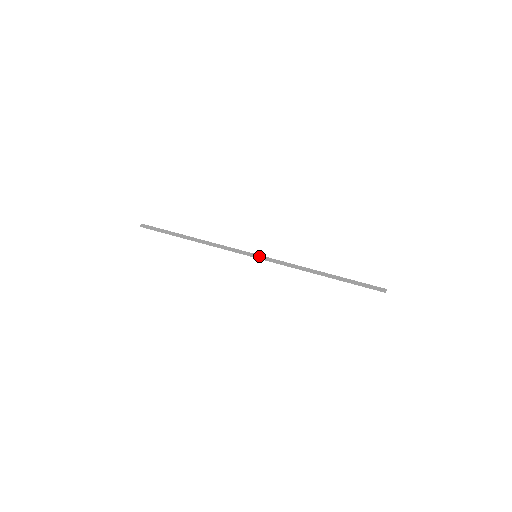
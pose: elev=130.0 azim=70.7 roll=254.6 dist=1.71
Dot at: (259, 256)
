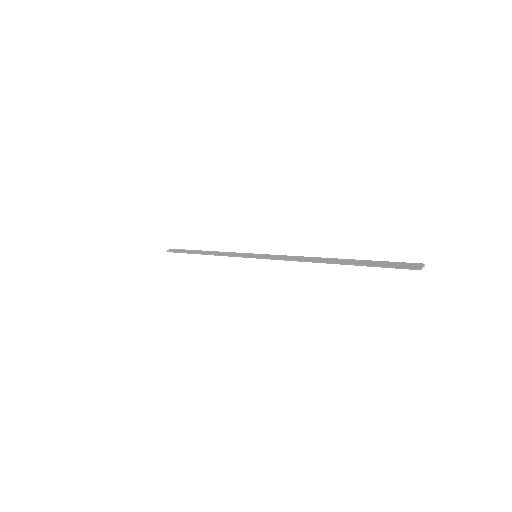
Dot at: (259, 255)
